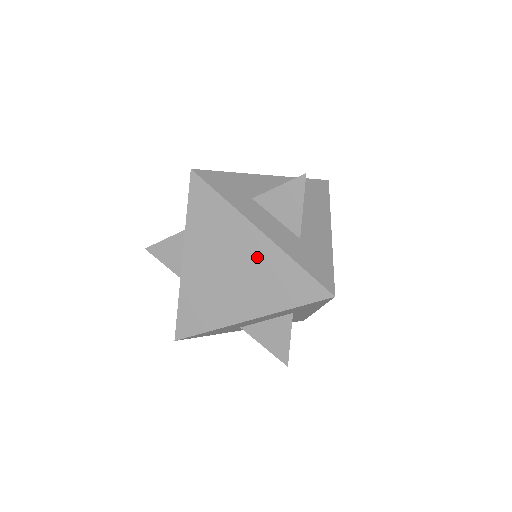
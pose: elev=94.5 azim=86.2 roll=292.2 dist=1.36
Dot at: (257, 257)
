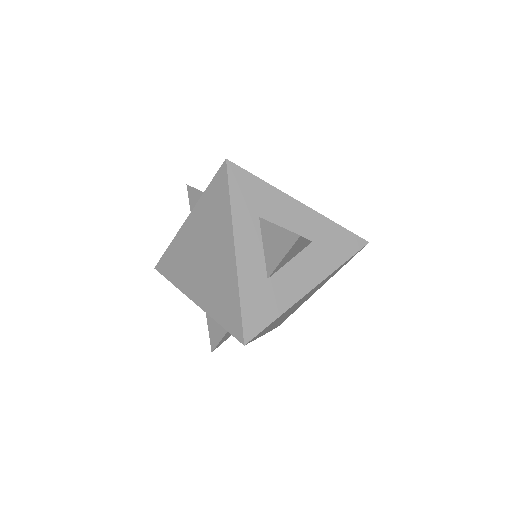
Dot at: (222, 266)
